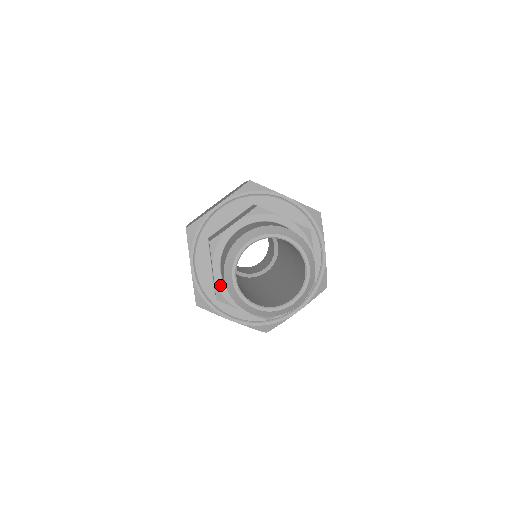
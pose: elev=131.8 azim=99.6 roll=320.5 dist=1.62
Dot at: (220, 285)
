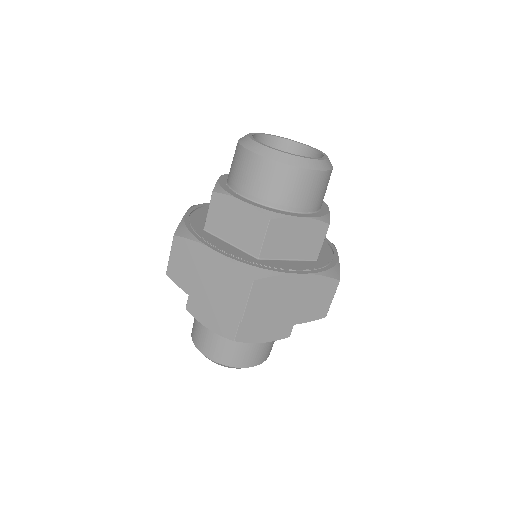
Dot at: occluded
